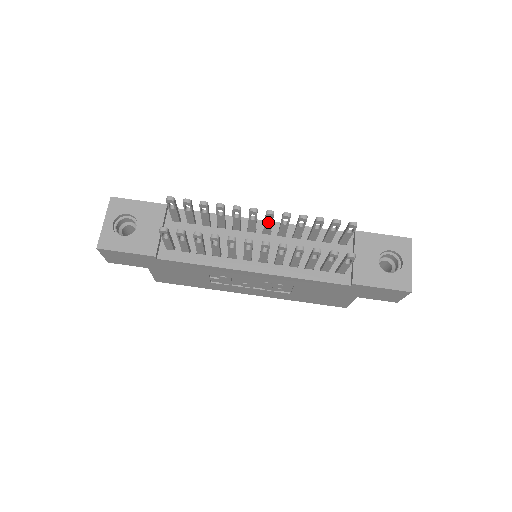
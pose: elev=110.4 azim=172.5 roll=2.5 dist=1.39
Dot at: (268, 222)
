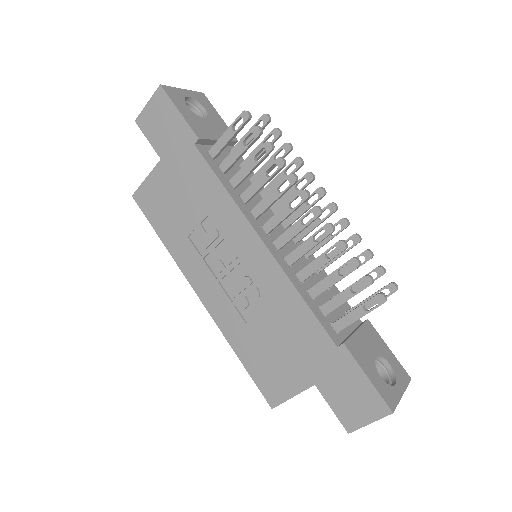
Dot at: (317, 219)
